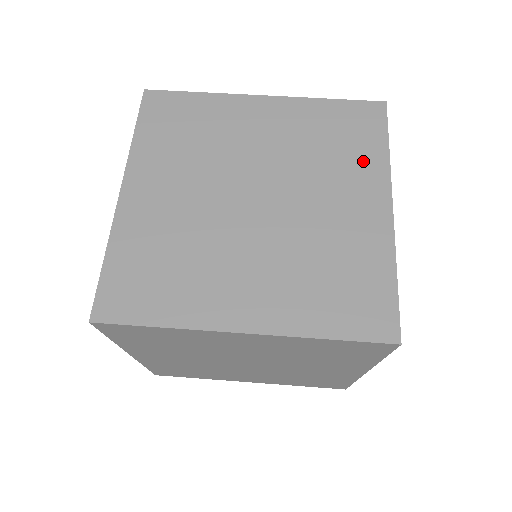
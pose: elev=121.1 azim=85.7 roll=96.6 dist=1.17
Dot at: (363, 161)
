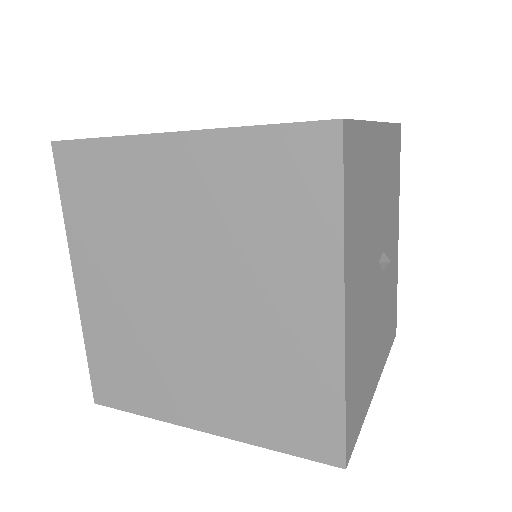
Dot at: occluded
